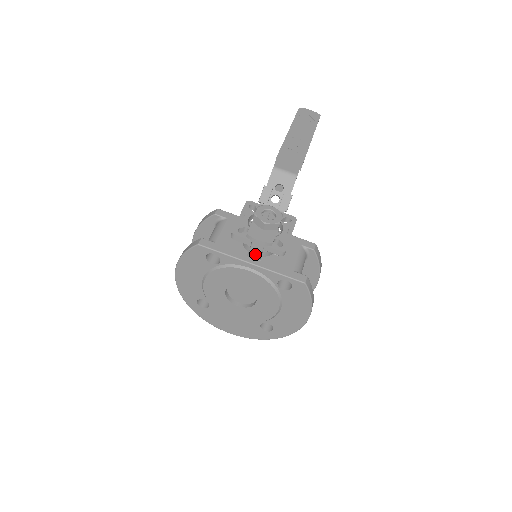
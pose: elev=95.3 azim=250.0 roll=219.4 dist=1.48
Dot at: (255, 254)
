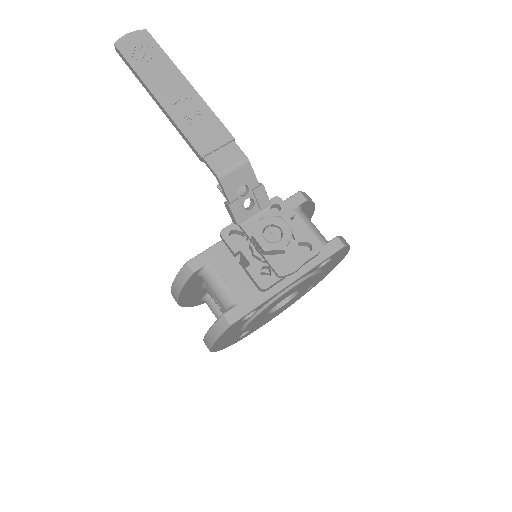
Dot at: occluded
